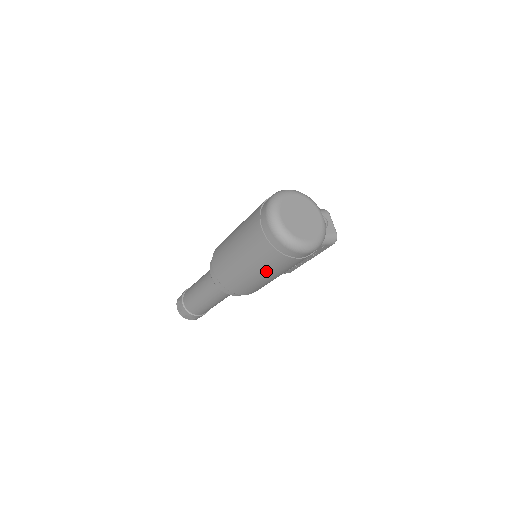
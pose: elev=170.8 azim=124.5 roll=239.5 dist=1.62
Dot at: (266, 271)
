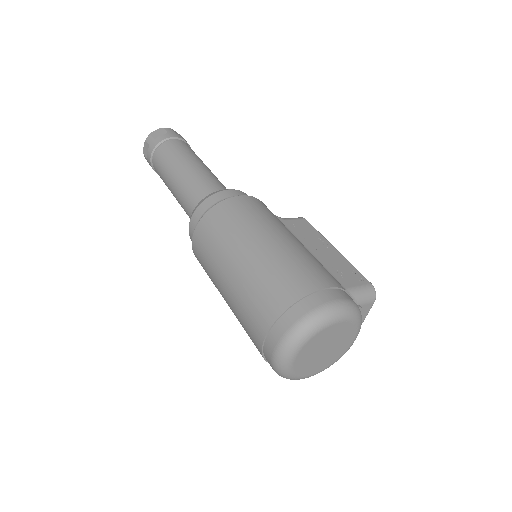
Dot at: occluded
